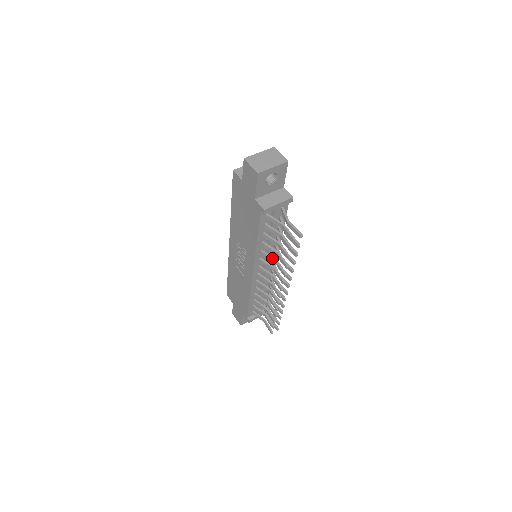
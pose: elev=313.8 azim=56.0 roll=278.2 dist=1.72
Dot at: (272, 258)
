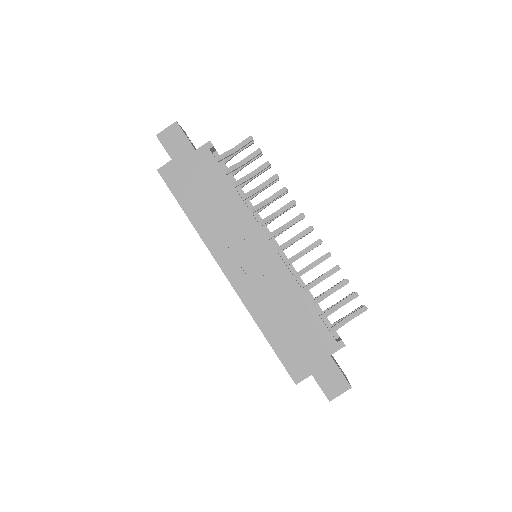
Dot at: (263, 201)
